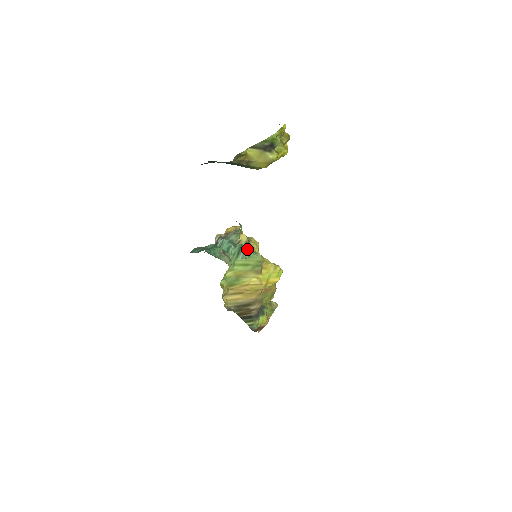
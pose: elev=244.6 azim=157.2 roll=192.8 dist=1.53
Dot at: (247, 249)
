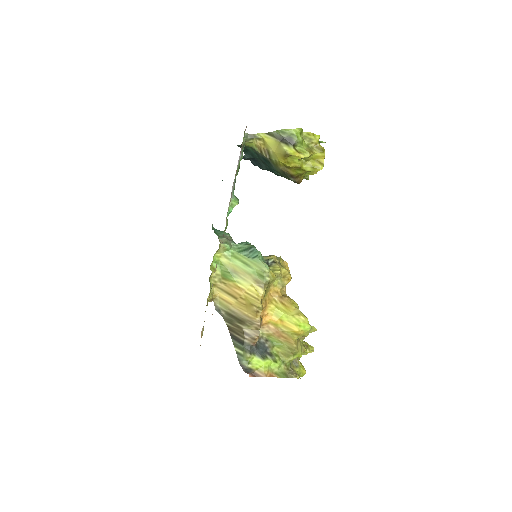
Dot at: (256, 252)
